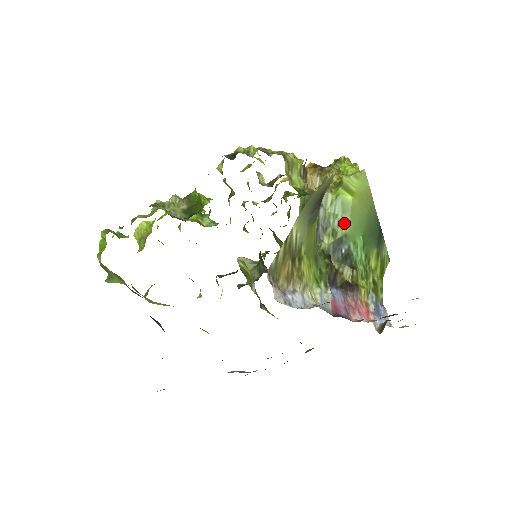
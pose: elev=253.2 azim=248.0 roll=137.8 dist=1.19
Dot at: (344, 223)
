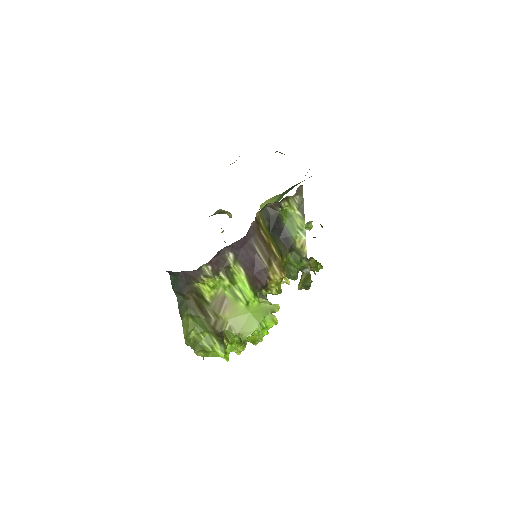
Dot at: occluded
